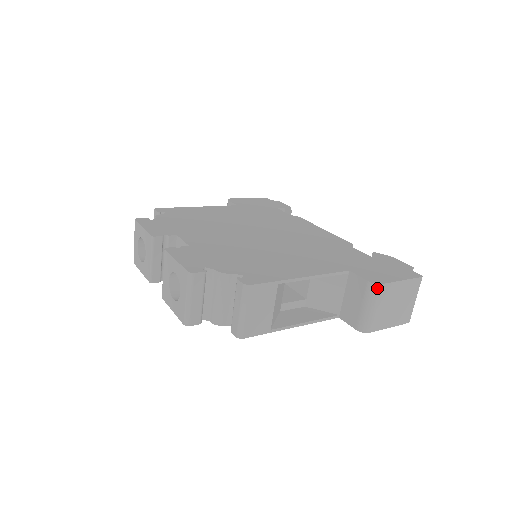
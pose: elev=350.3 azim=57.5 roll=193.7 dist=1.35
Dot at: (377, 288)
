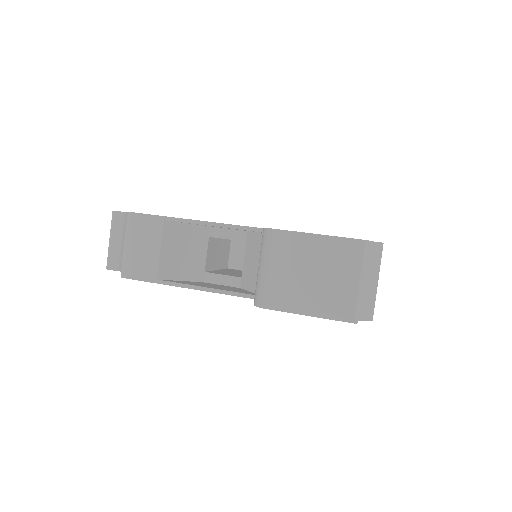
Dot at: (268, 235)
